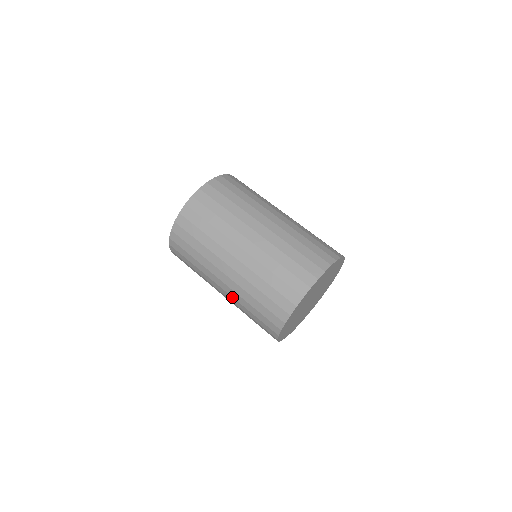
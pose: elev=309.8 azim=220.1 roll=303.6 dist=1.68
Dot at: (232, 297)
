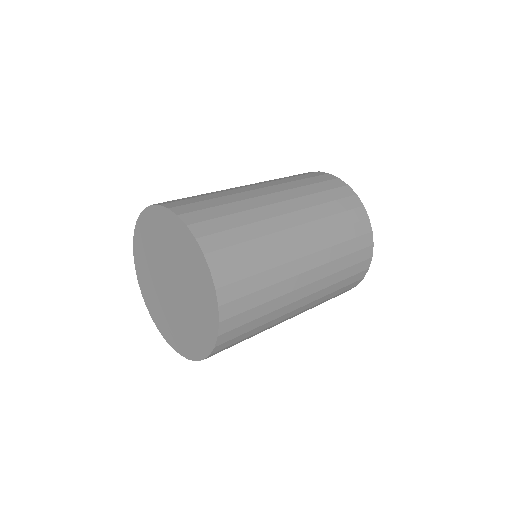
Dot at: occluded
